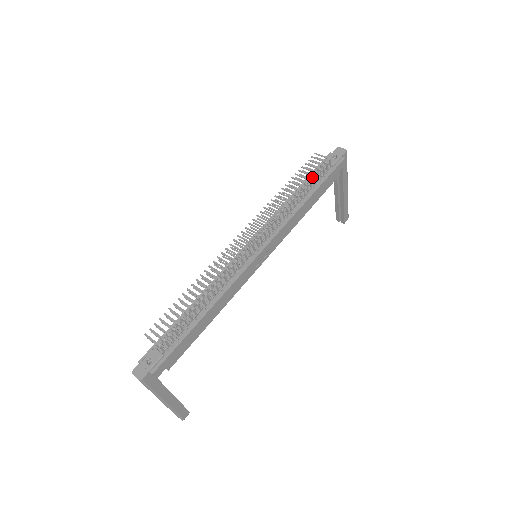
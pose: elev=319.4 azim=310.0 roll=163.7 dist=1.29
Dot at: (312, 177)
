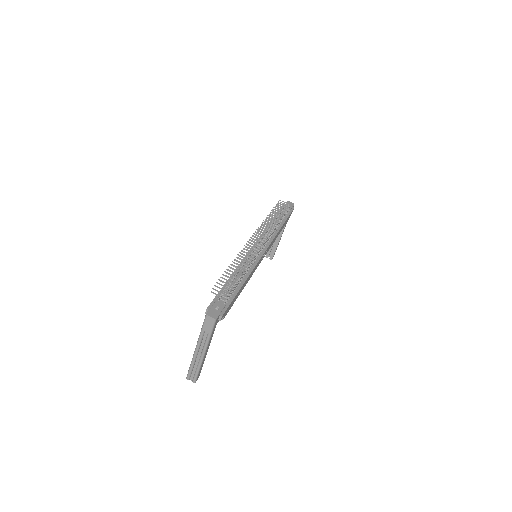
Dot at: occluded
